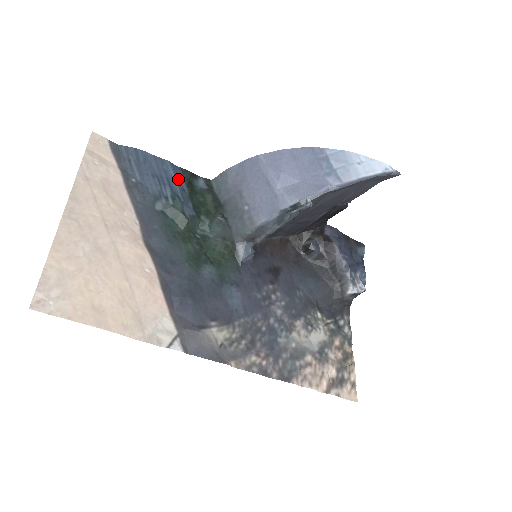
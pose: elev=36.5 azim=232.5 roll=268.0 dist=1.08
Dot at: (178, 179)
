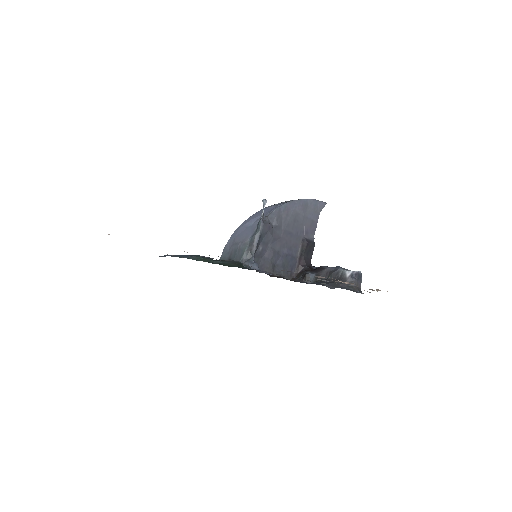
Dot at: occluded
